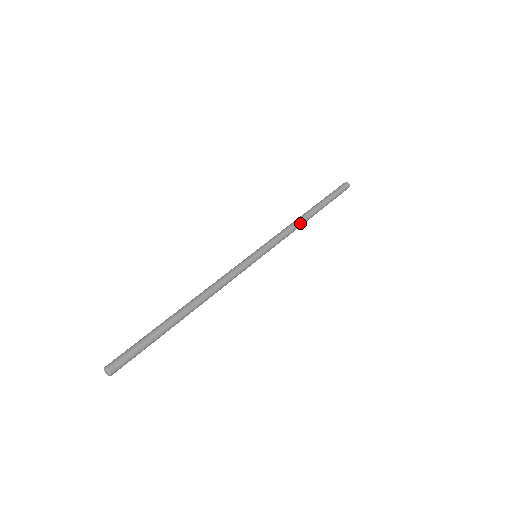
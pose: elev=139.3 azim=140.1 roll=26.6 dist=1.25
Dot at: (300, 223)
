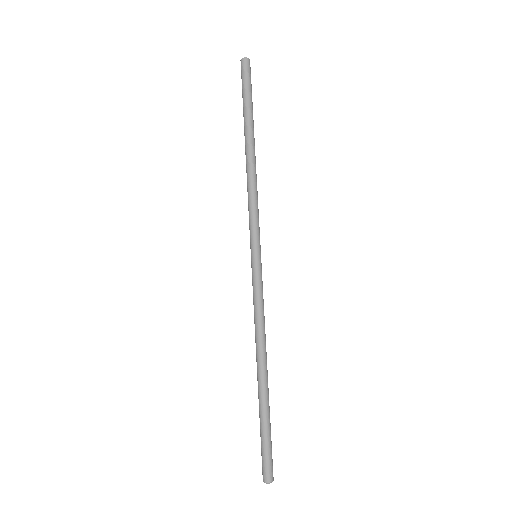
Dot at: (254, 172)
